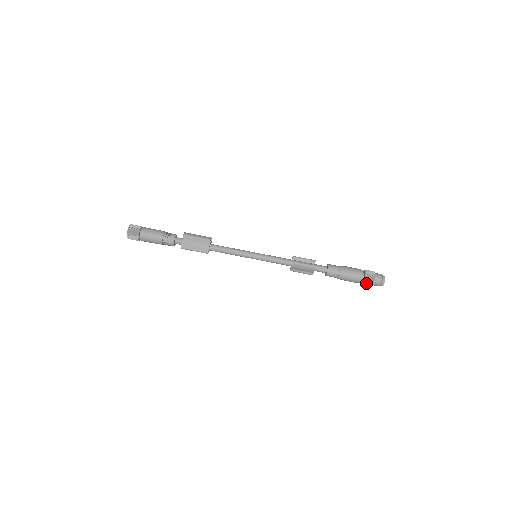
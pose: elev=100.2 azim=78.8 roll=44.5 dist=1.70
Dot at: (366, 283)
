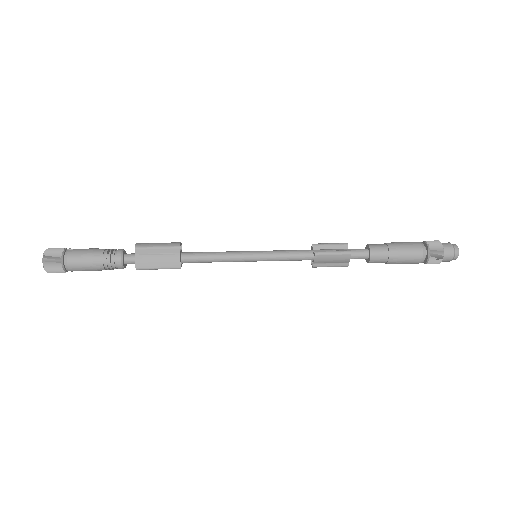
Dot at: (432, 261)
